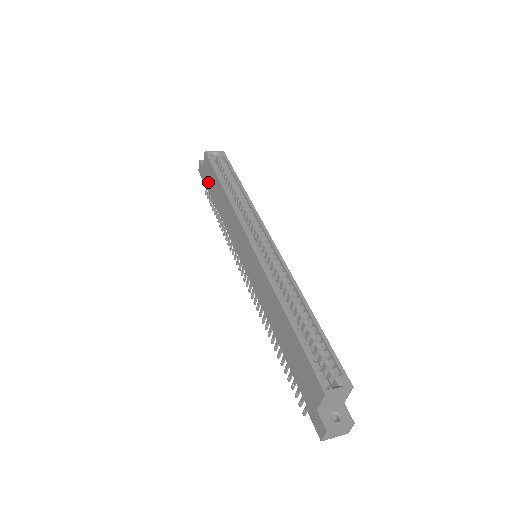
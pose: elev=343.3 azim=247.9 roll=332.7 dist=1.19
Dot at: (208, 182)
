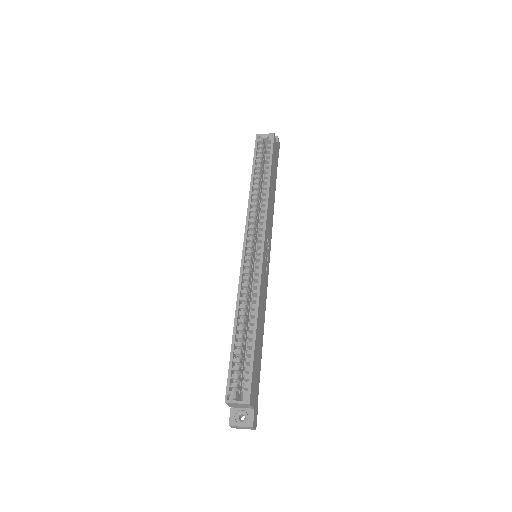
Dot at: occluded
